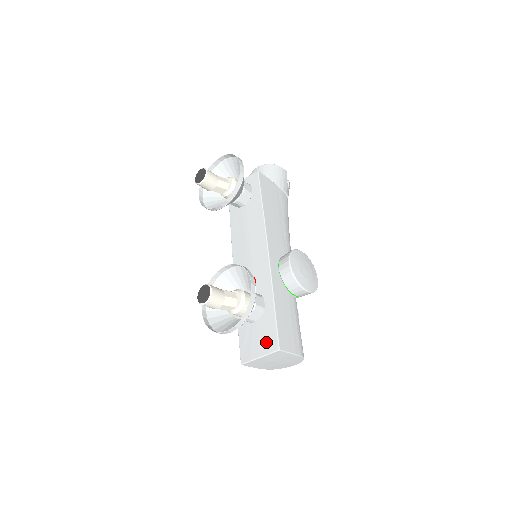
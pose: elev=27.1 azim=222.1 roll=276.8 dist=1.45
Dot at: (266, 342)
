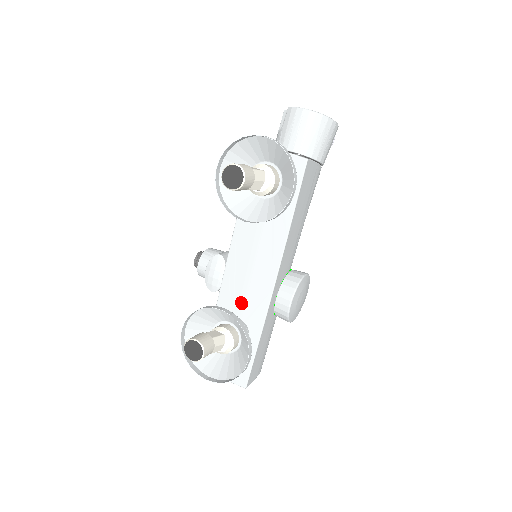
Dot at: occluded
